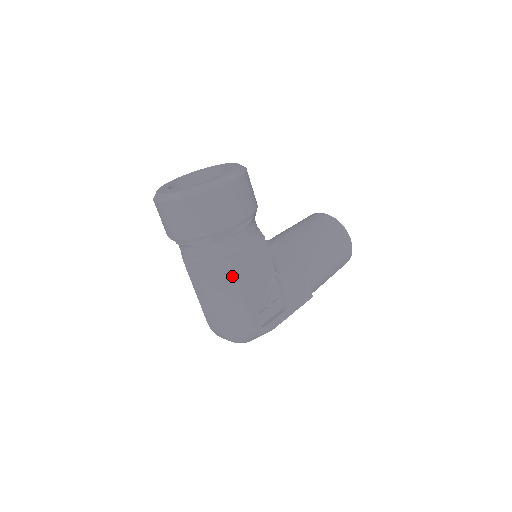
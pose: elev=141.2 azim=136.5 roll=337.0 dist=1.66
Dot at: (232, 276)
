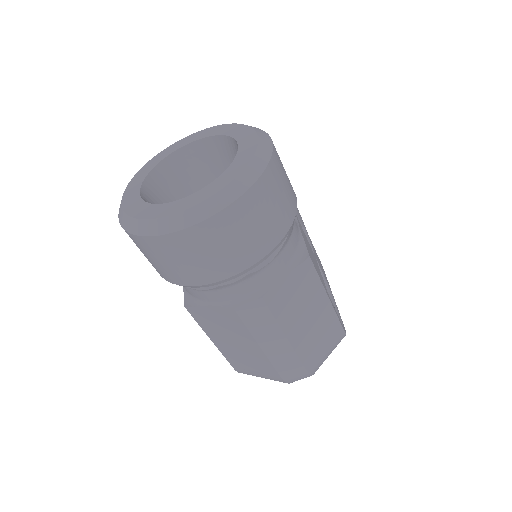
Dot at: (315, 281)
